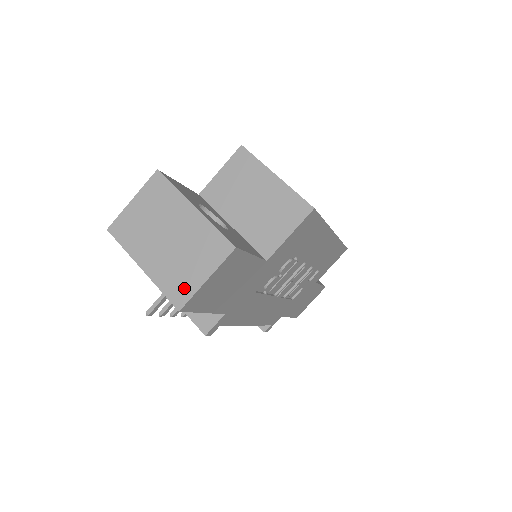
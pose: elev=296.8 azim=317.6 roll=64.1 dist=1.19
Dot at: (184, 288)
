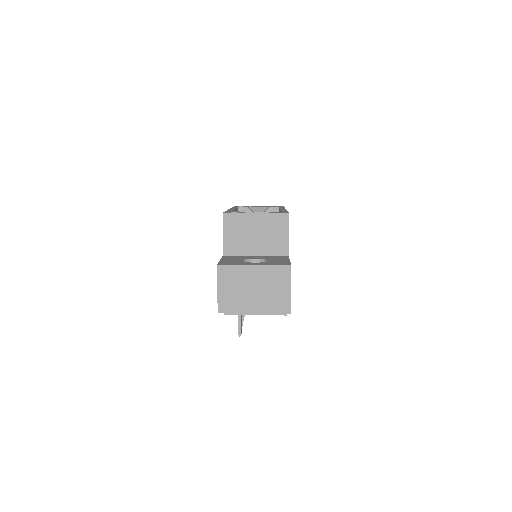
Dot at: (283, 303)
